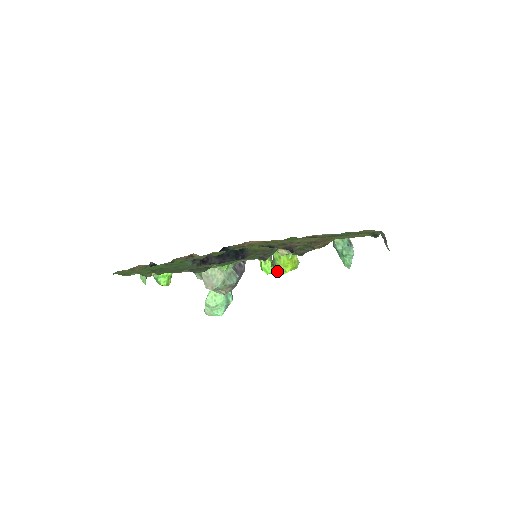
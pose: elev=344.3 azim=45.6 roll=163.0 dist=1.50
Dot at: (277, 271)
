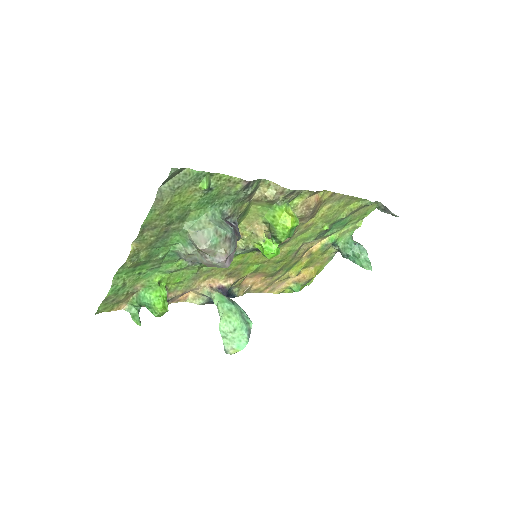
Dot at: (279, 234)
